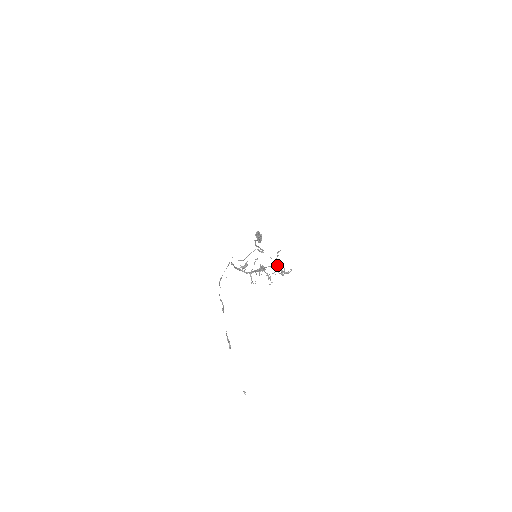
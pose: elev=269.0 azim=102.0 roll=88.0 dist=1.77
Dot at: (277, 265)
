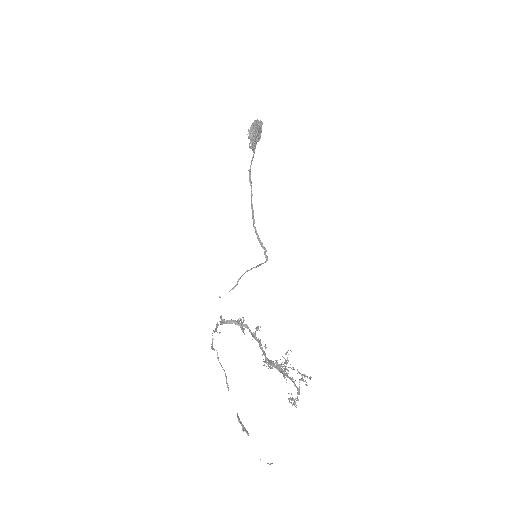
Dot at: occluded
